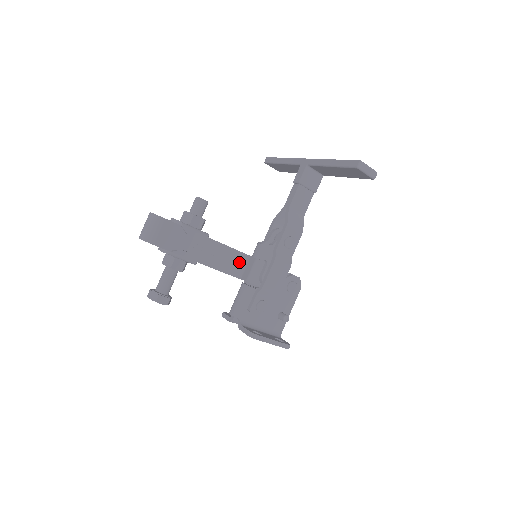
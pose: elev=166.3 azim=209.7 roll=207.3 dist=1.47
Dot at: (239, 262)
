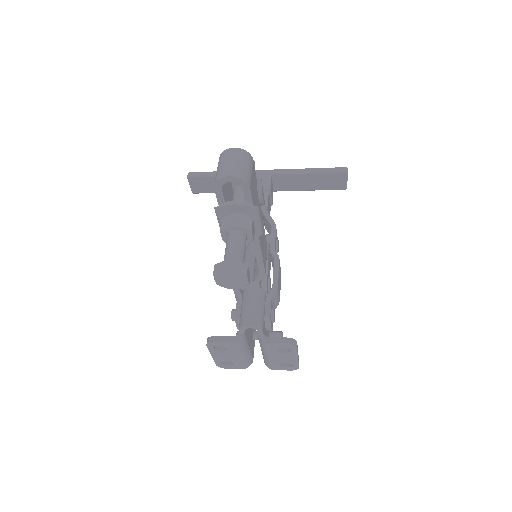
Dot at: (265, 252)
